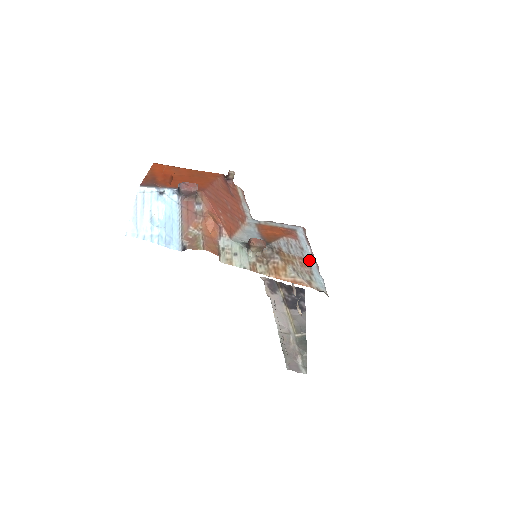
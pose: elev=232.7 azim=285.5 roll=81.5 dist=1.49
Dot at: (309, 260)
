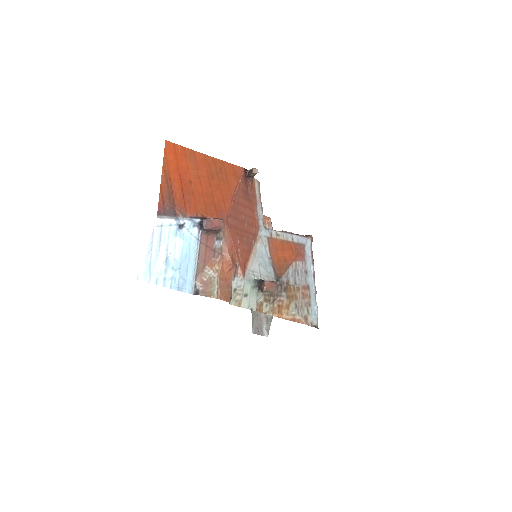
Dot at: (310, 286)
